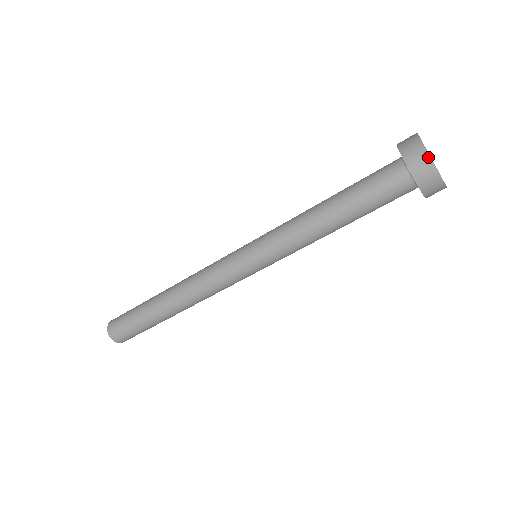
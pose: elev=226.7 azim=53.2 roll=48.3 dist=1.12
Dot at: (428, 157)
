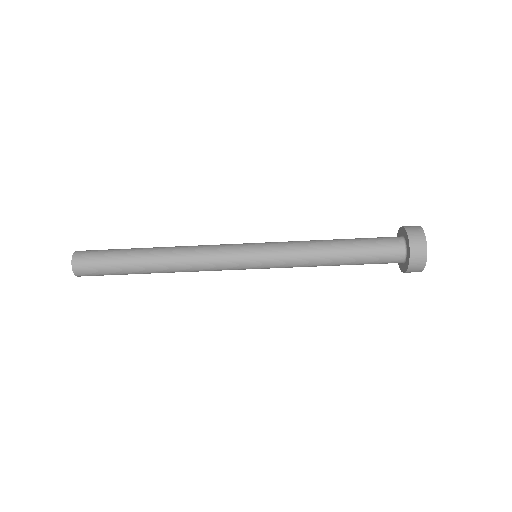
Dot at: (426, 255)
